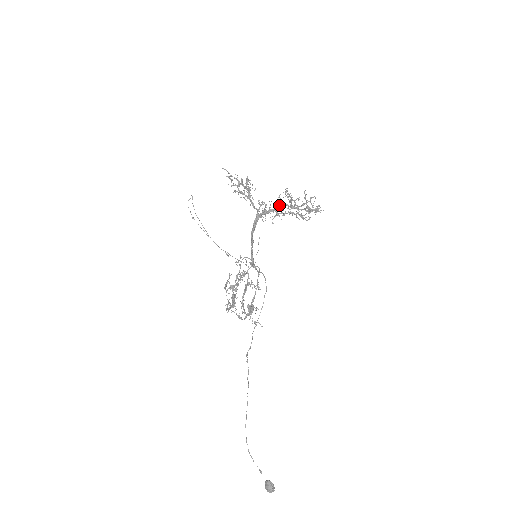
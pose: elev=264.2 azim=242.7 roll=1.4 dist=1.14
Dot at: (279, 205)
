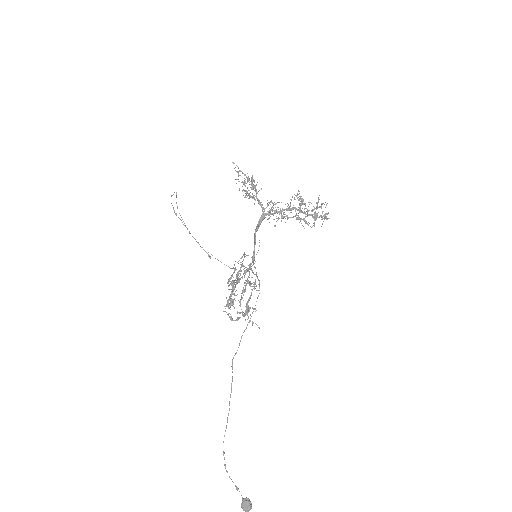
Dot at: (288, 207)
